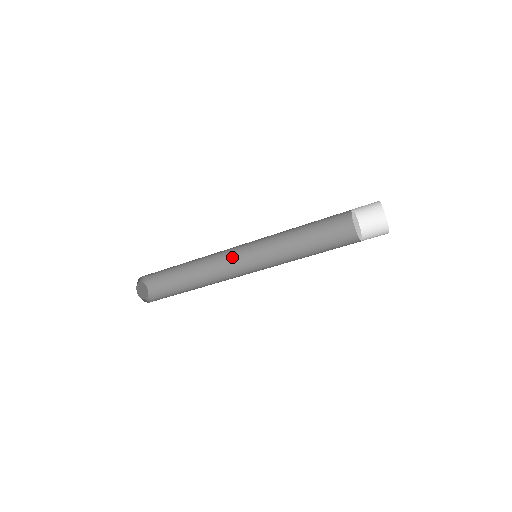
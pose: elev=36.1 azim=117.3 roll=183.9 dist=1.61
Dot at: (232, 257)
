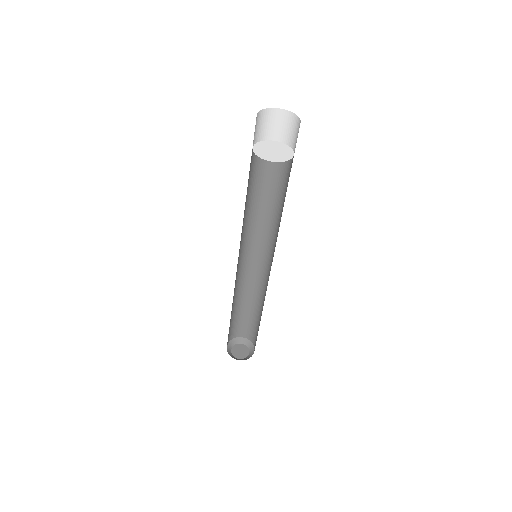
Dot at: (248, 270)
